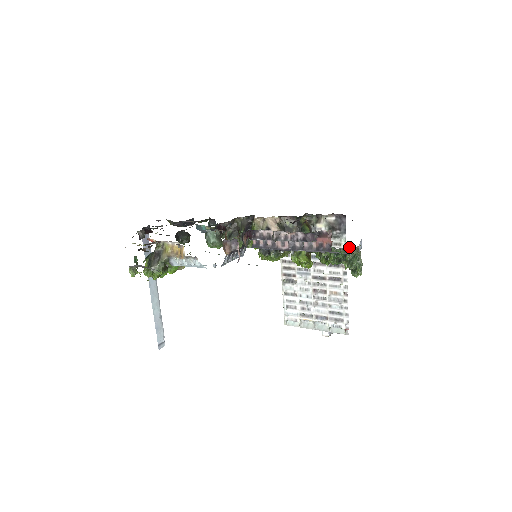
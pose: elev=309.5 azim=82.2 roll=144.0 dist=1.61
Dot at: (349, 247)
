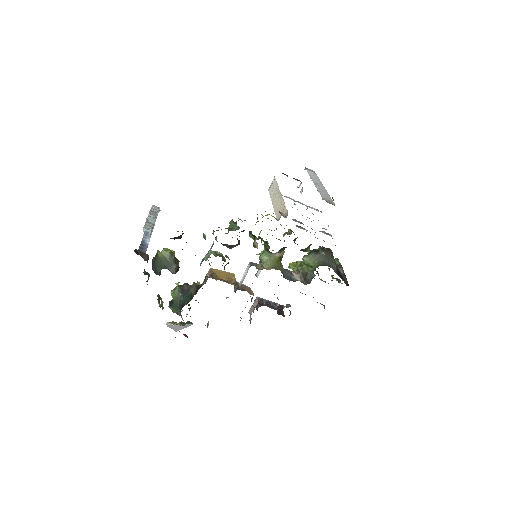
Dot at: occluded
